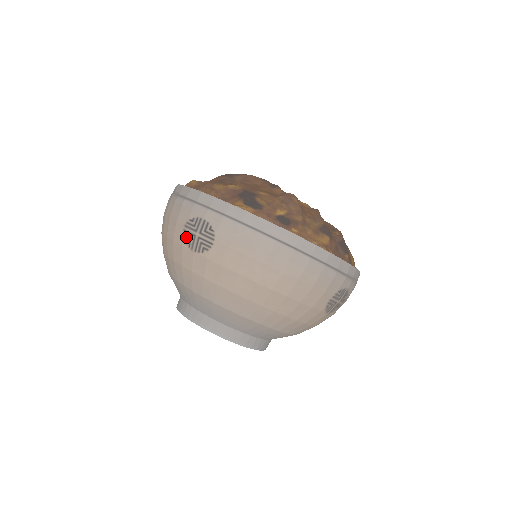
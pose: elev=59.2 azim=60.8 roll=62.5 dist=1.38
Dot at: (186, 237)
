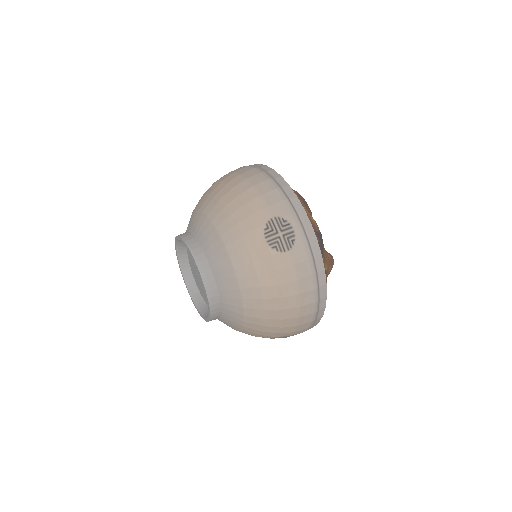
Dot at: (269, 225)
